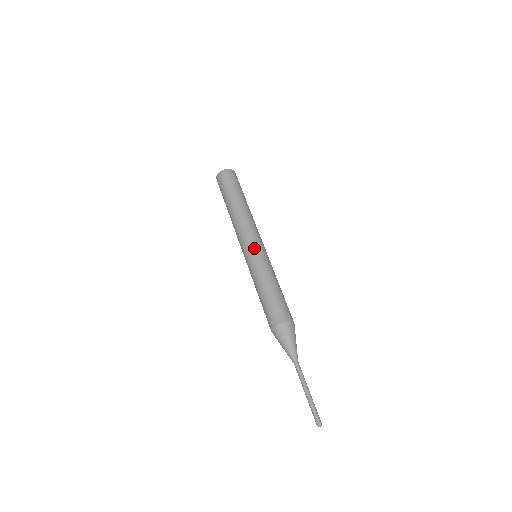
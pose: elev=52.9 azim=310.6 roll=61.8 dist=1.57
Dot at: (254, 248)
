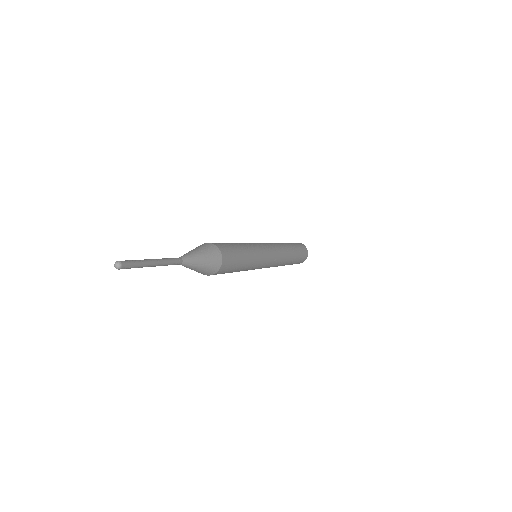
Dot at: occluded
